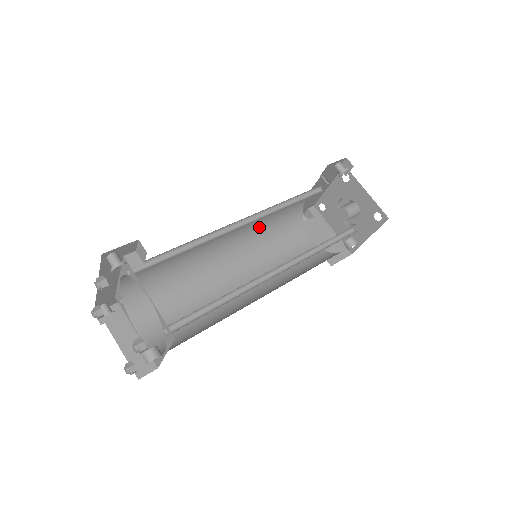
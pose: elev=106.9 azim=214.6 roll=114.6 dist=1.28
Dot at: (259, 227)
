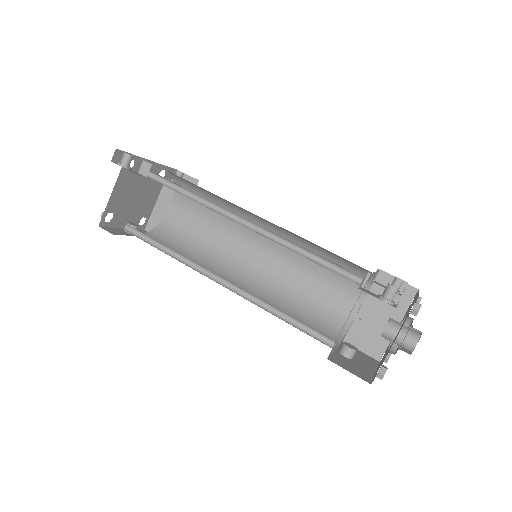
Dot at: (308, 242)
